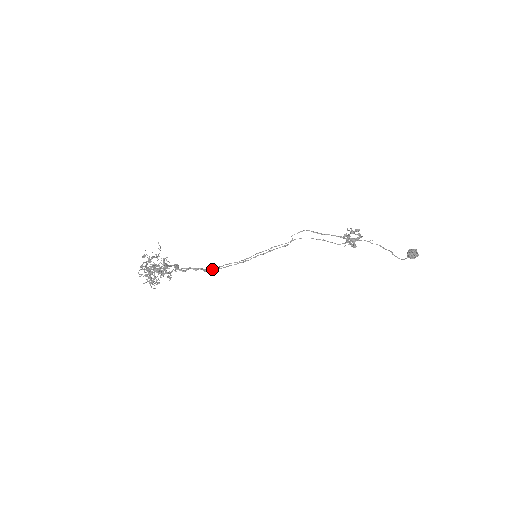
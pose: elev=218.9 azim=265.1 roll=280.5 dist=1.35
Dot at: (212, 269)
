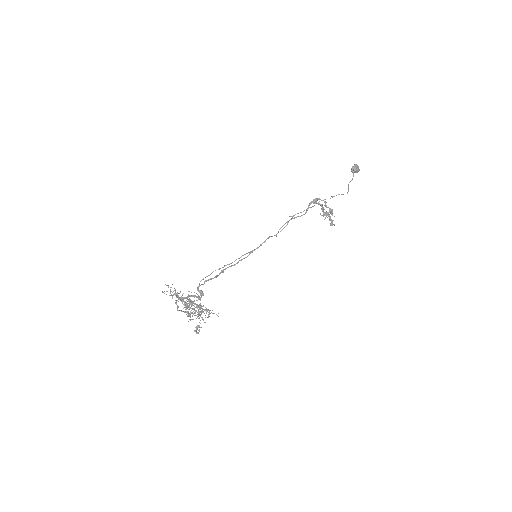
Dot at: (219, 269)
